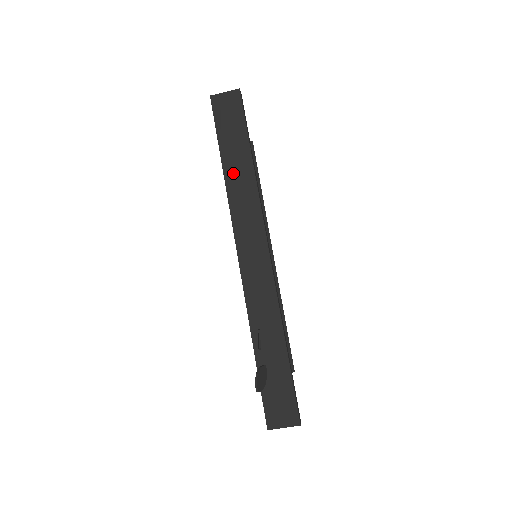
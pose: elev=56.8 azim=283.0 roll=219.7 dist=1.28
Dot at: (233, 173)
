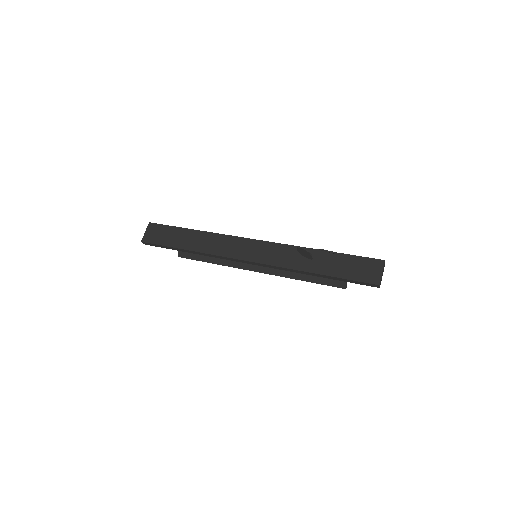
Dot at: (194, 245)
